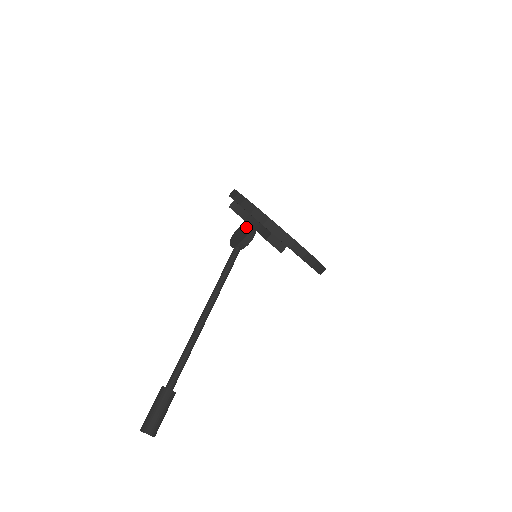
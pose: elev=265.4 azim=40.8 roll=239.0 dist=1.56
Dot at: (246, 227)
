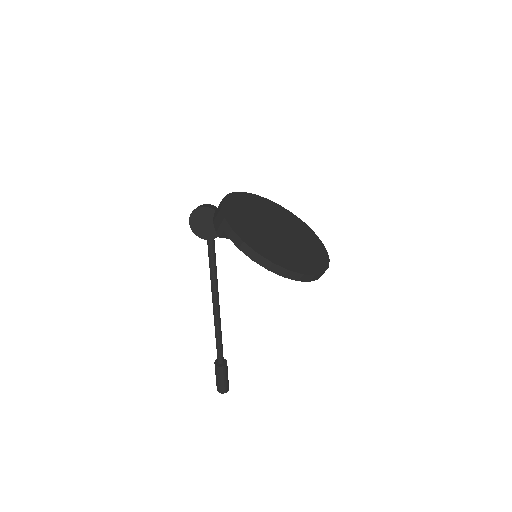
Dot at: (211, 216)
